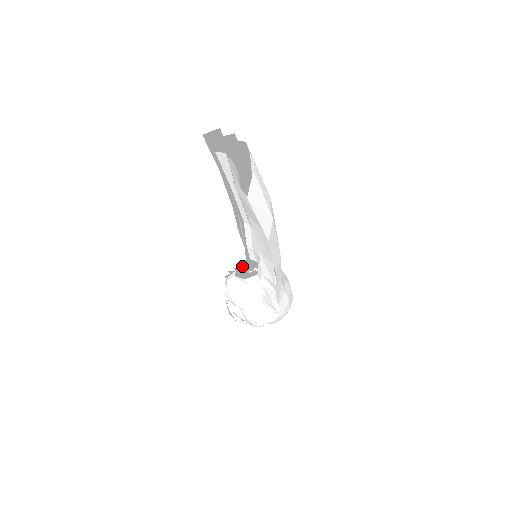
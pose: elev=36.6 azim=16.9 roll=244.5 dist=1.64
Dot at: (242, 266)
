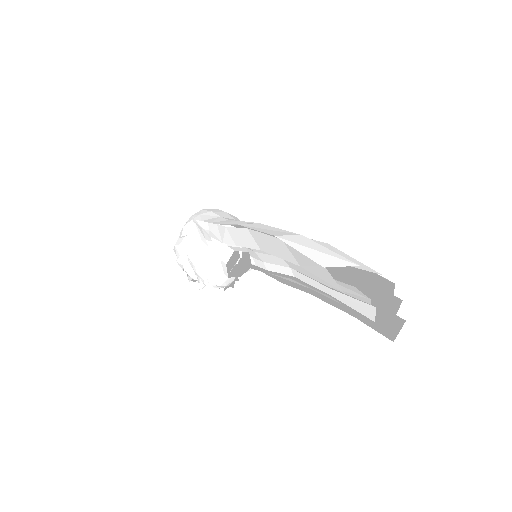
Dot at: (225, 257)
